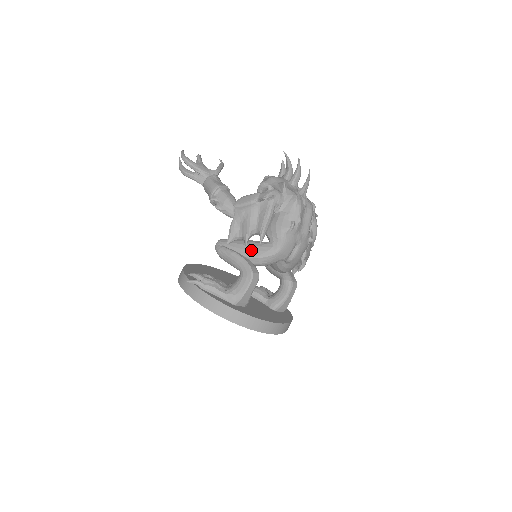
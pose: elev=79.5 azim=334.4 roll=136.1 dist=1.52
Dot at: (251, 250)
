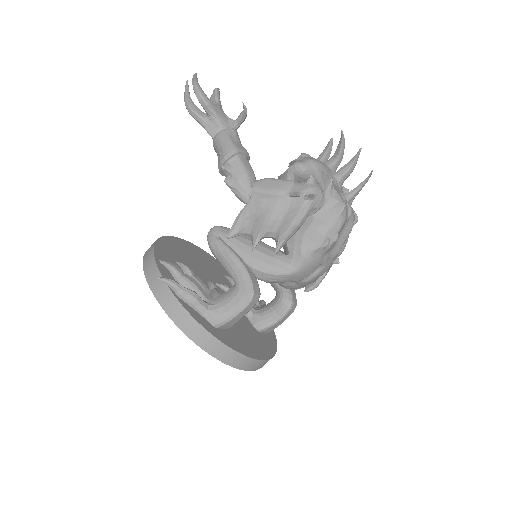
Dot at: (258, 258)
